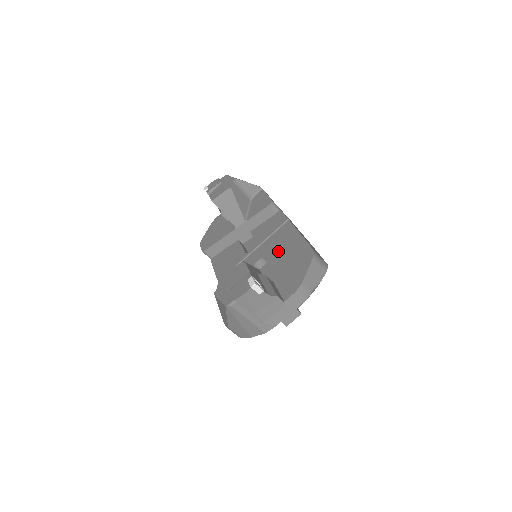
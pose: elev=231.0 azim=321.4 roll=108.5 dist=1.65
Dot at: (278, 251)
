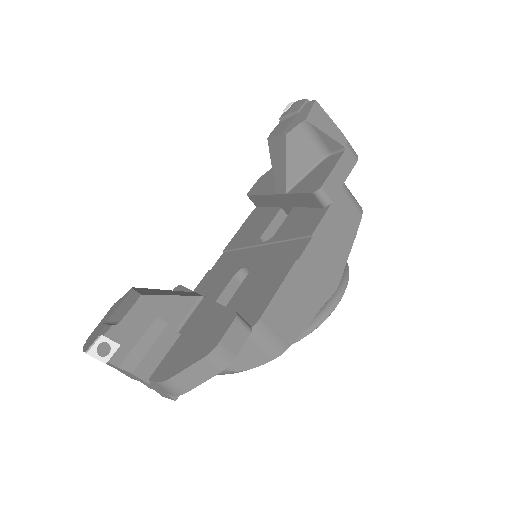
Dot at: (256, 279)
